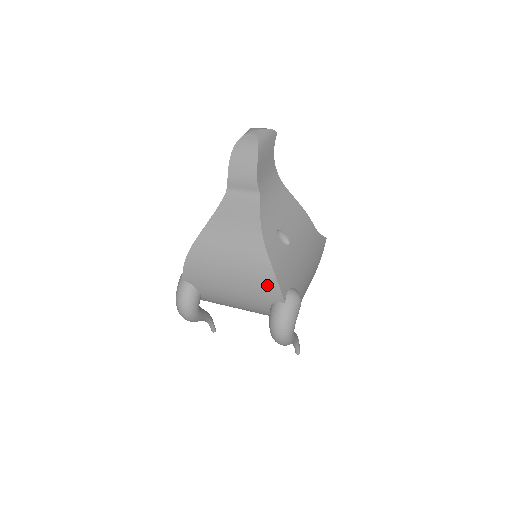
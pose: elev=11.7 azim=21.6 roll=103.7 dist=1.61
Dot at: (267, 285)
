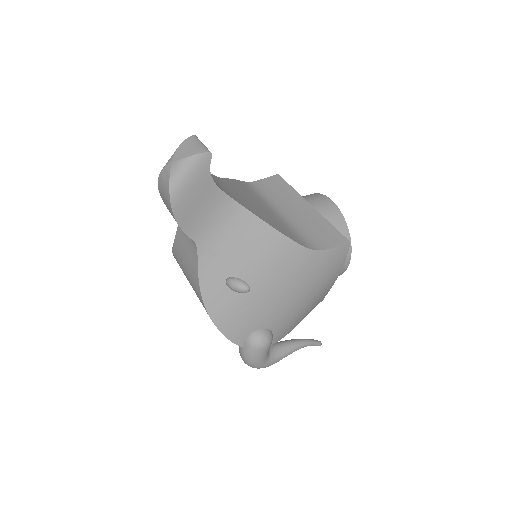
Dot at: occluded
